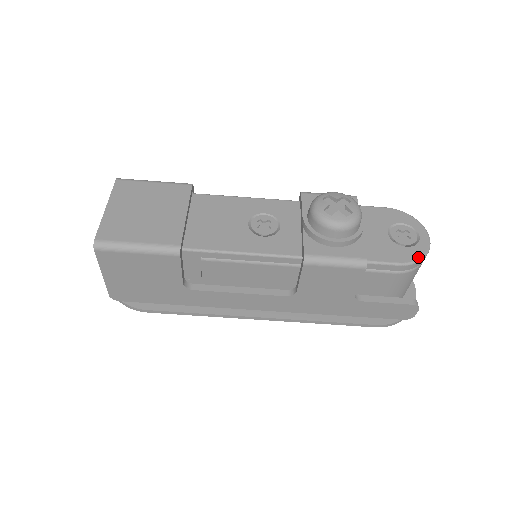
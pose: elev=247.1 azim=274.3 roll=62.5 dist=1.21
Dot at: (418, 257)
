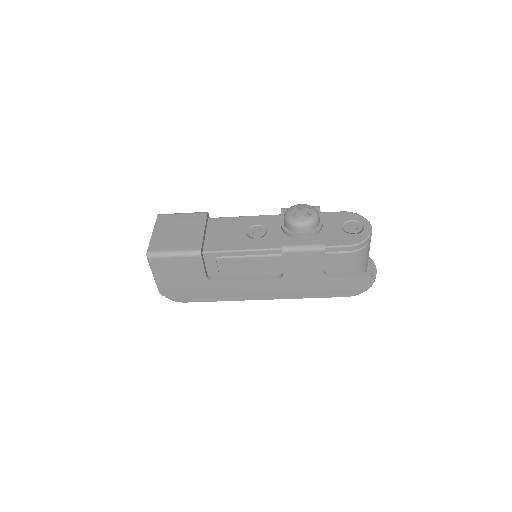
Dot at: (362, 240)
